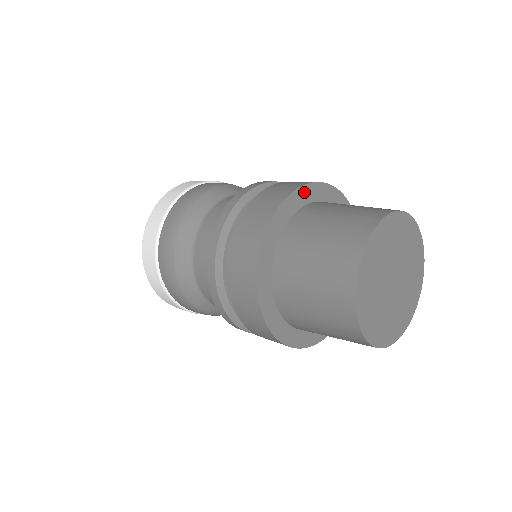
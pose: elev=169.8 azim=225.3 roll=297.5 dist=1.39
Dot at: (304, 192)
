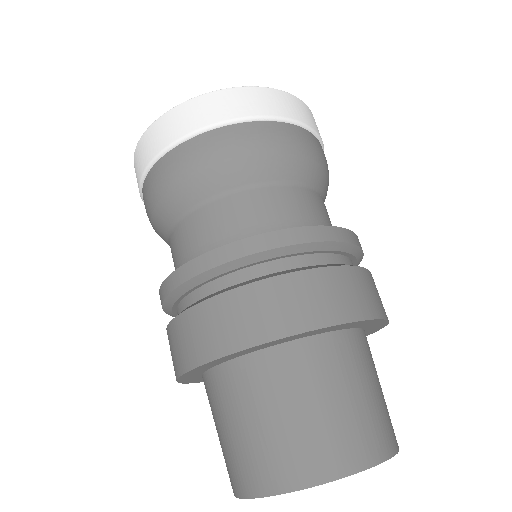
Dot at: (247, 350)
